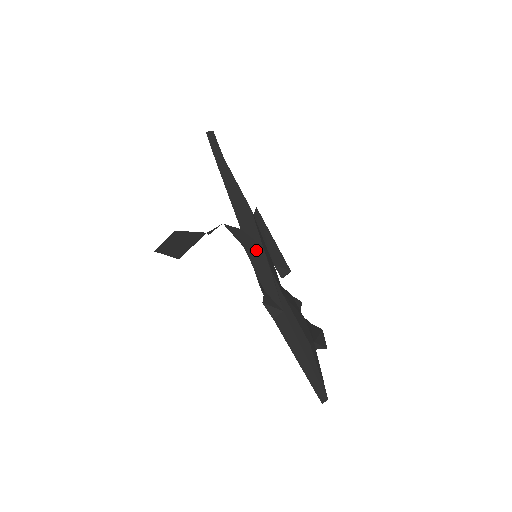
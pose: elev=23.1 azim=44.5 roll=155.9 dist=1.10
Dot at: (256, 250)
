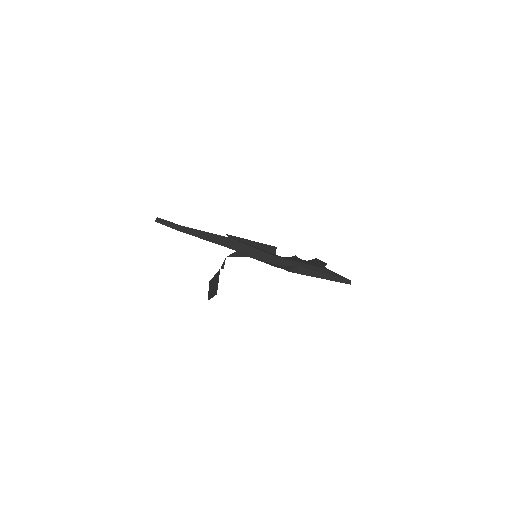
Dot at: (256, 253)
